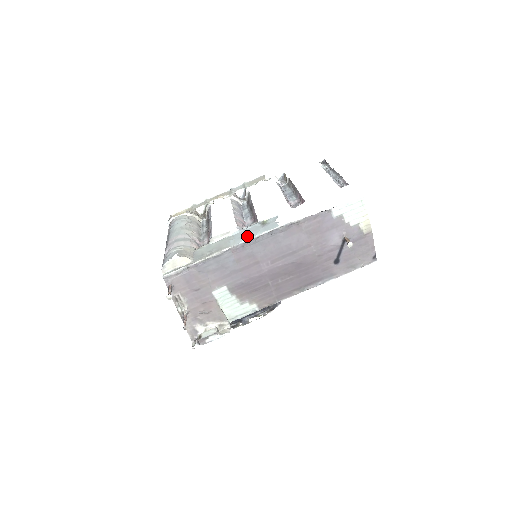
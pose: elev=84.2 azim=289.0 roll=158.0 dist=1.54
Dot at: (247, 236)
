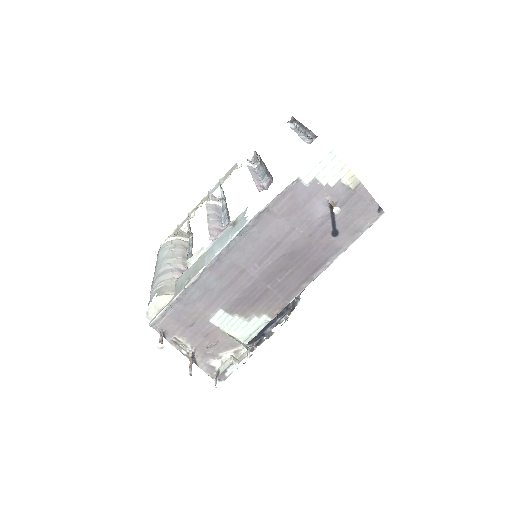
Dot at: (219, 246)
